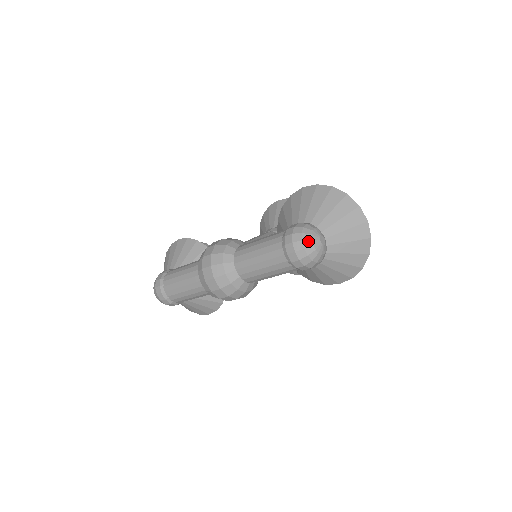
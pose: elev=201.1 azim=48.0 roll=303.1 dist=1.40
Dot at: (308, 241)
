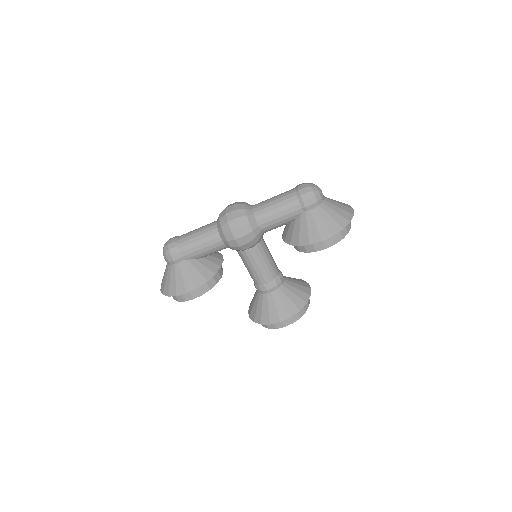
Dot at: (314, 184)
